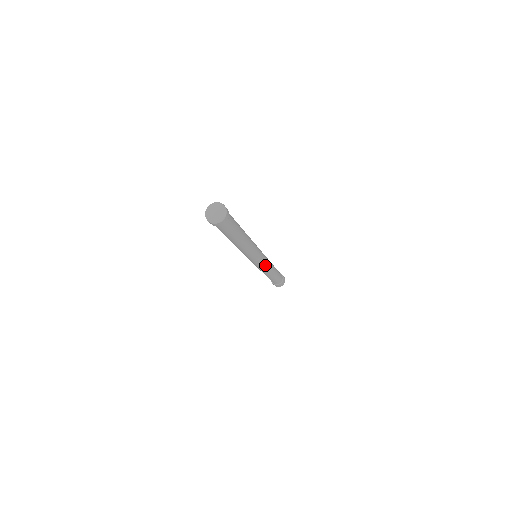
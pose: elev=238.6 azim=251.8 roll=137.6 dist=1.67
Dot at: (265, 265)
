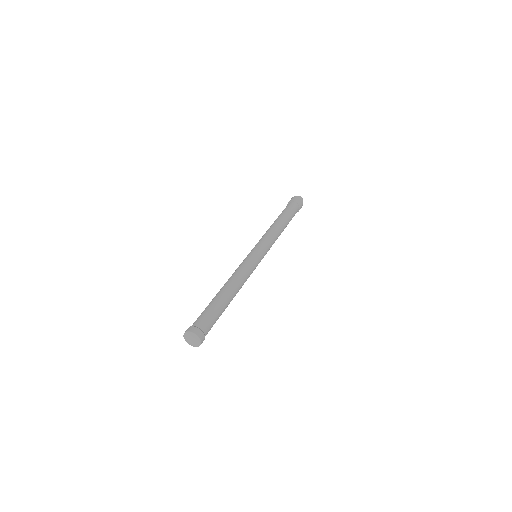
Dot at: (270, 247)
